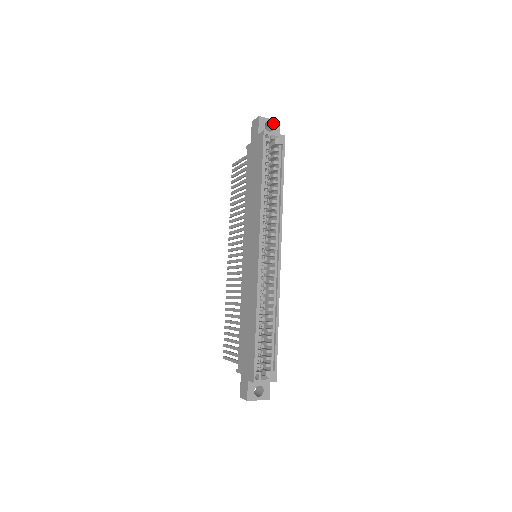
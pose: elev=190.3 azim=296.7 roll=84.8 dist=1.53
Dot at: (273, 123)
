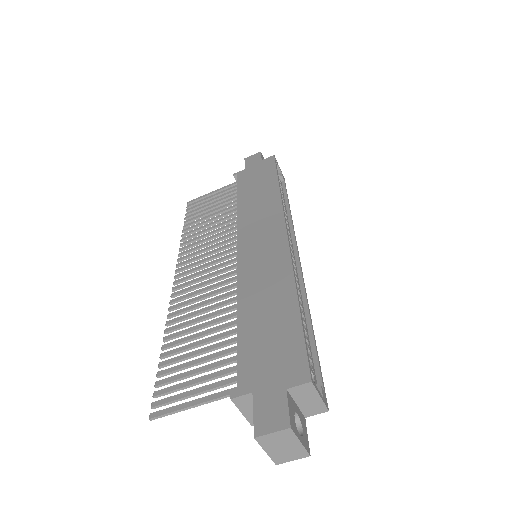
Dot at: occluded
